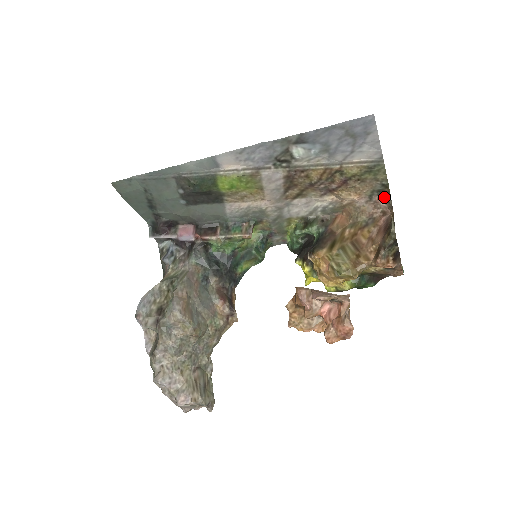
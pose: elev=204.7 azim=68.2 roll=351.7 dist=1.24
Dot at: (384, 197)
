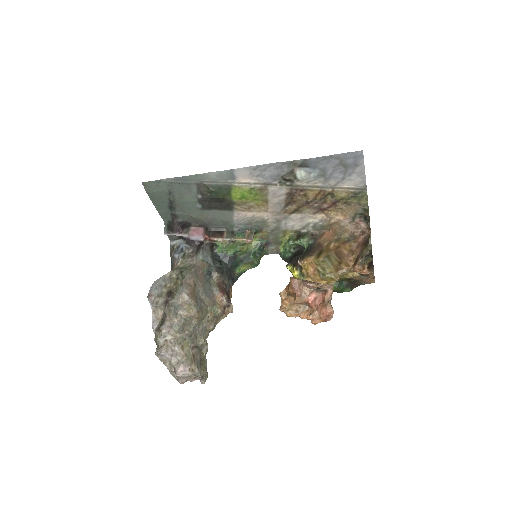
Dot at: (364, 220)
